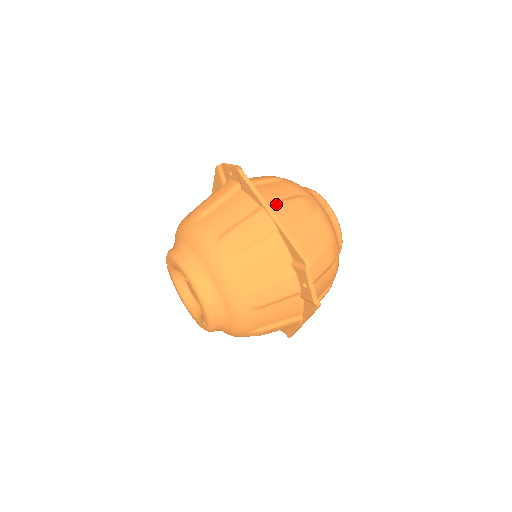
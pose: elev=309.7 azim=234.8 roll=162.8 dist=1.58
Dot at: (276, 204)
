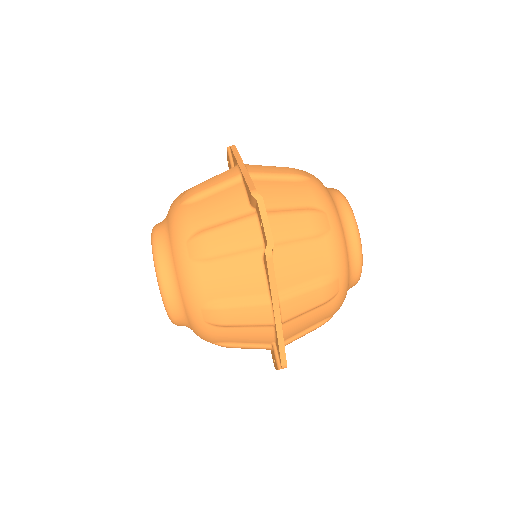
Dot at: (290, 297)
